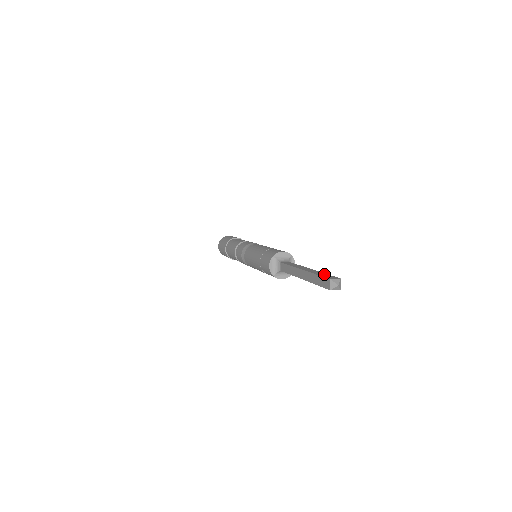
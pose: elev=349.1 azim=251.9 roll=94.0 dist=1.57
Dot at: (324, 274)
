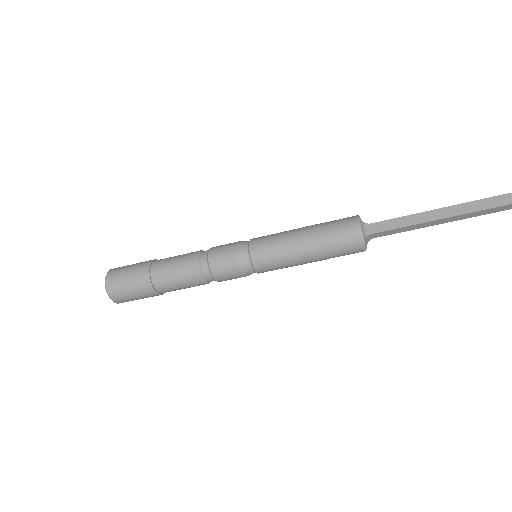
Dot at: (486, 201)
